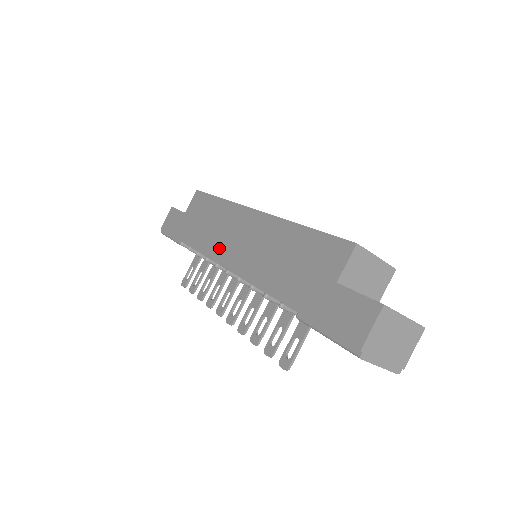
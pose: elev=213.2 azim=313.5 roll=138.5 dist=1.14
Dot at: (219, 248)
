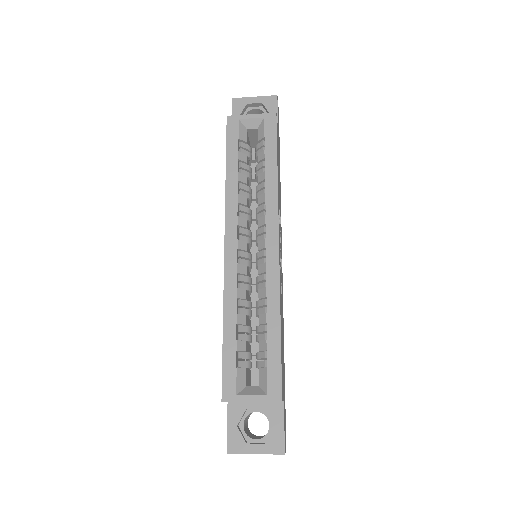
Dot at: occluded
